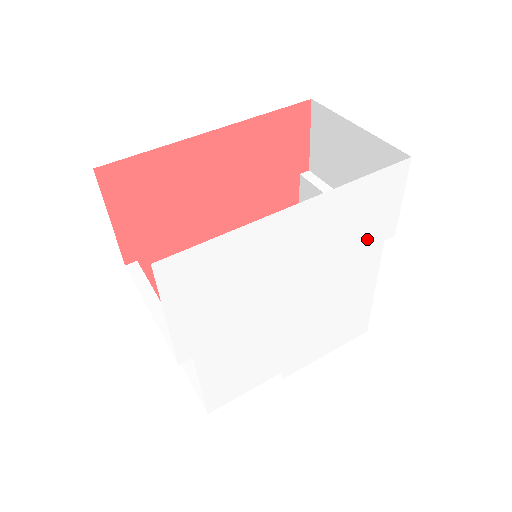
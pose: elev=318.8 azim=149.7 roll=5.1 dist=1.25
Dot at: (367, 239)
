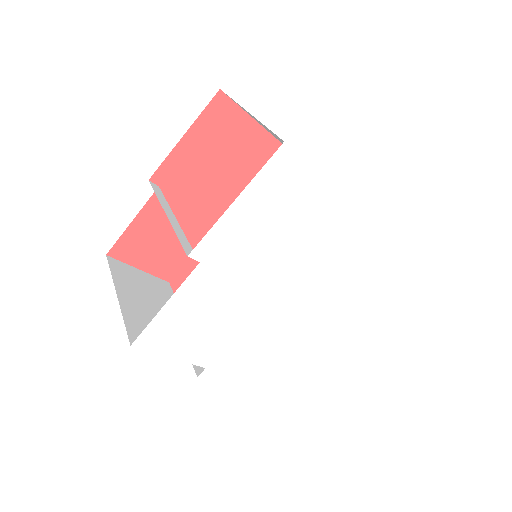
Dot at: (353, 297)
